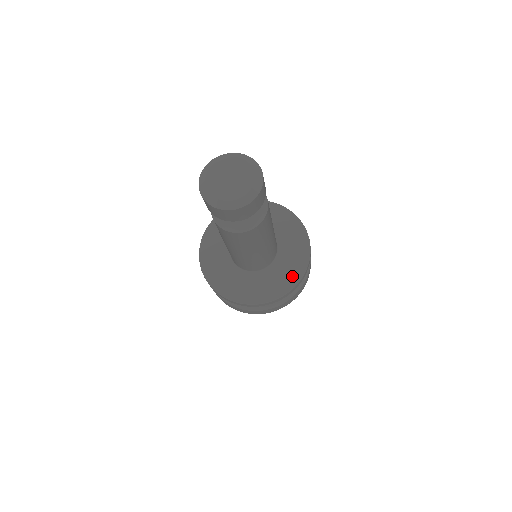
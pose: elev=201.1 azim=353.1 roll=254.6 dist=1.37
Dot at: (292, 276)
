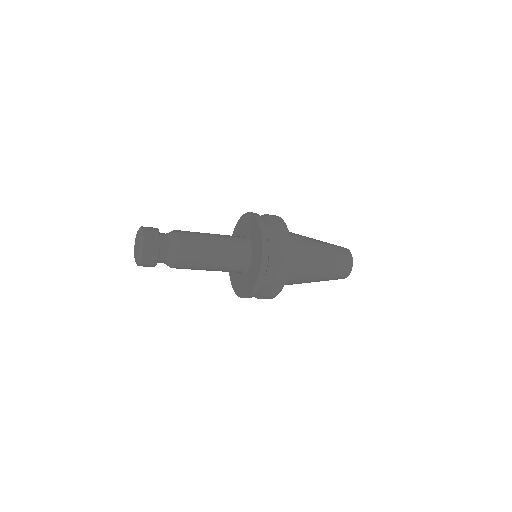
Dot at: (258, 261)
